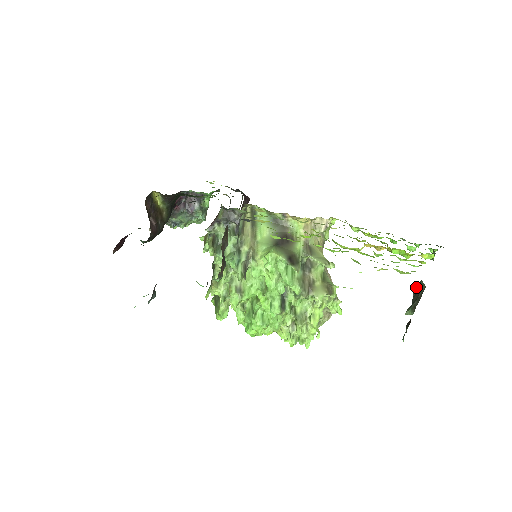
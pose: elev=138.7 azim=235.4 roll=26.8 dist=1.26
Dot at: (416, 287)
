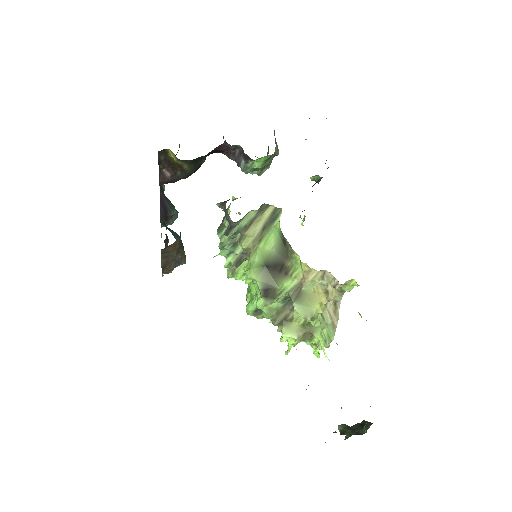
Dot at: occluded
